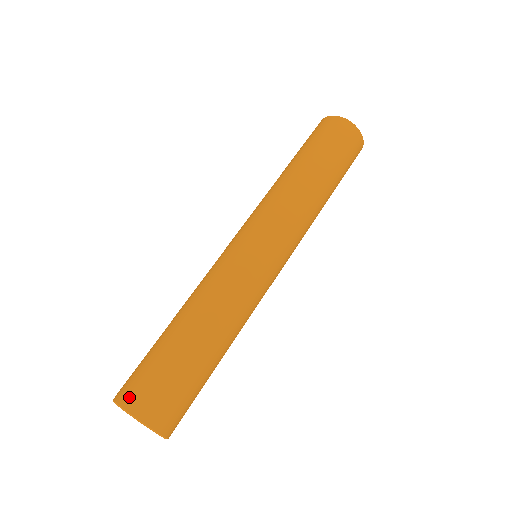
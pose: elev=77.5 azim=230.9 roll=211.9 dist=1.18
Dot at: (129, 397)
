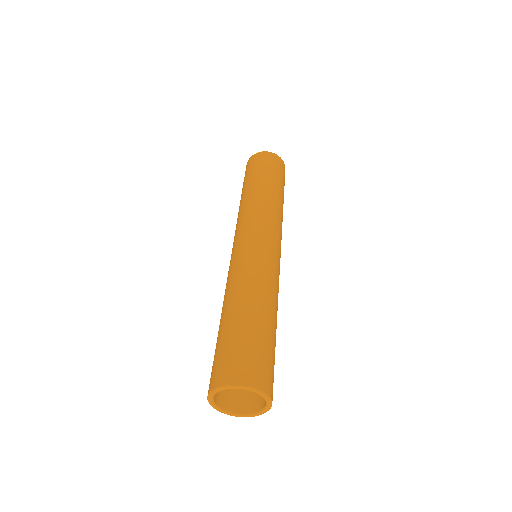
Dot at: (217, 378)
